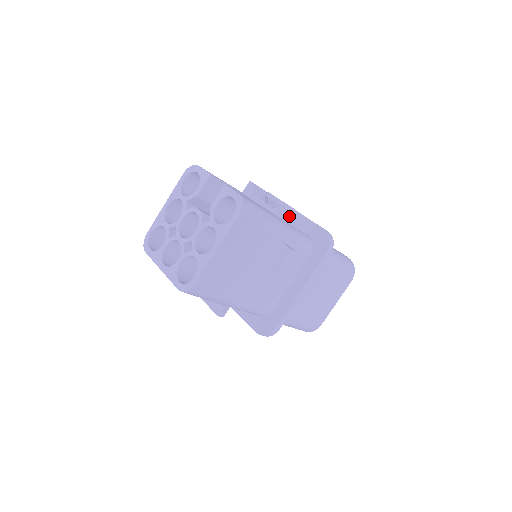
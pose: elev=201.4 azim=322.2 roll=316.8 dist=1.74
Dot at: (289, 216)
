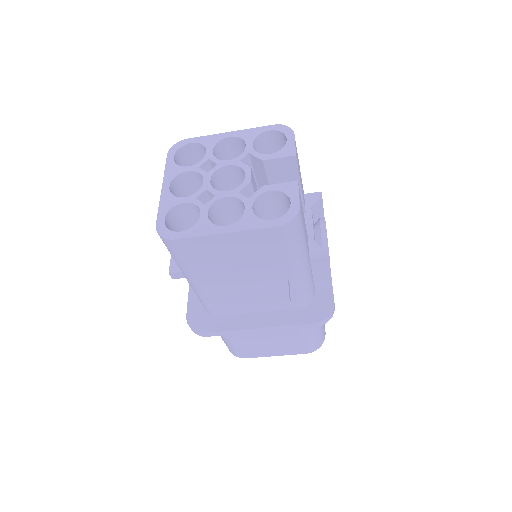
Dot at: (319, 263)
